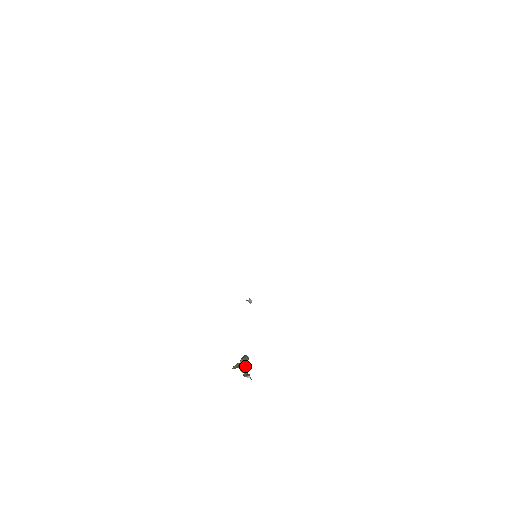
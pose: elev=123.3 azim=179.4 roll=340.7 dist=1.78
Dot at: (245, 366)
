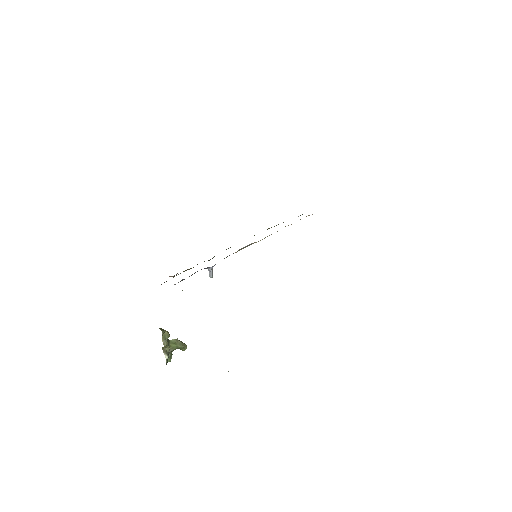
Dot at: (174, 347)
